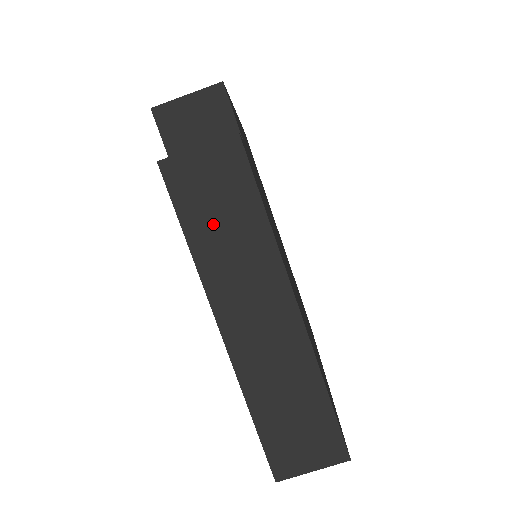
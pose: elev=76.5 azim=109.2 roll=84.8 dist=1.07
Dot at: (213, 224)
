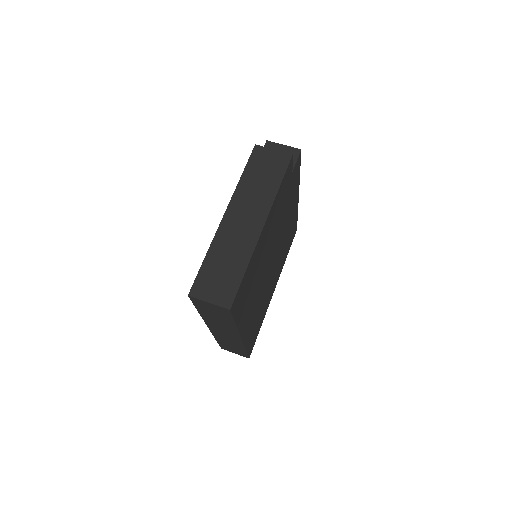
Dot at: (257, 176)
